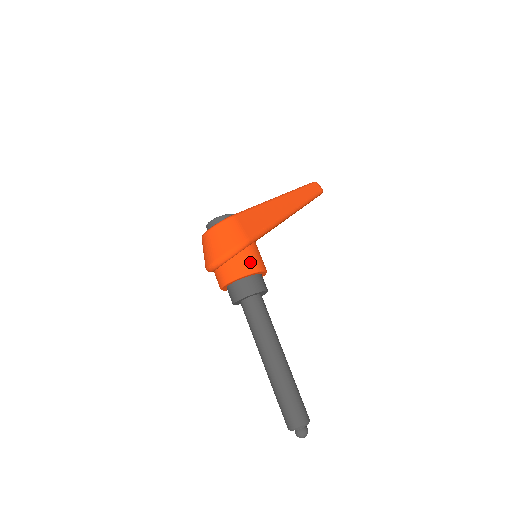
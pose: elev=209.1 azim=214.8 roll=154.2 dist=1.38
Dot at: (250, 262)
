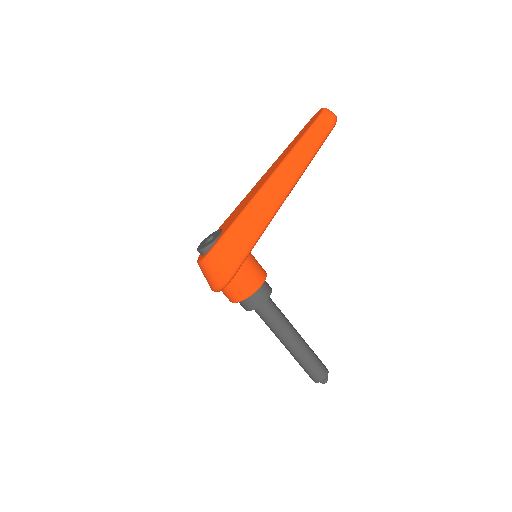
Dot at: (239, 292)
